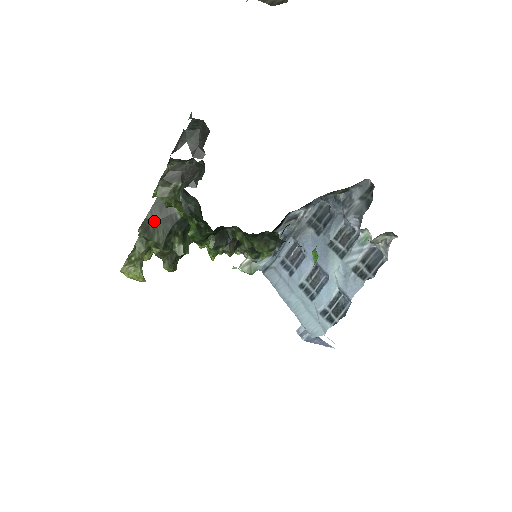
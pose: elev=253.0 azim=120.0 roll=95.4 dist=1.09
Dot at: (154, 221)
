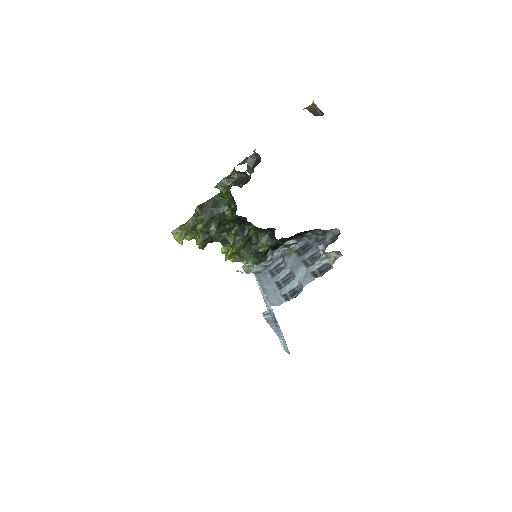
Dot at: (207, 207)
